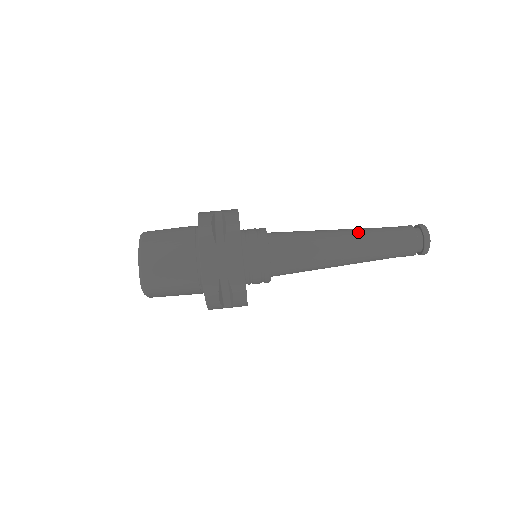
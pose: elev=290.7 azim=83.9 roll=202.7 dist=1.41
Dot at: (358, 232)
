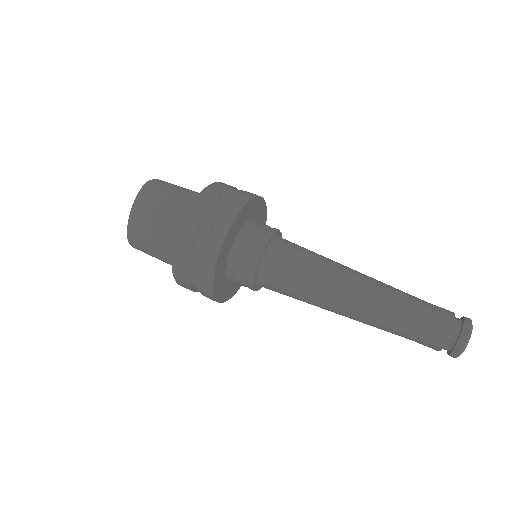
Dot at: (374, 298)
